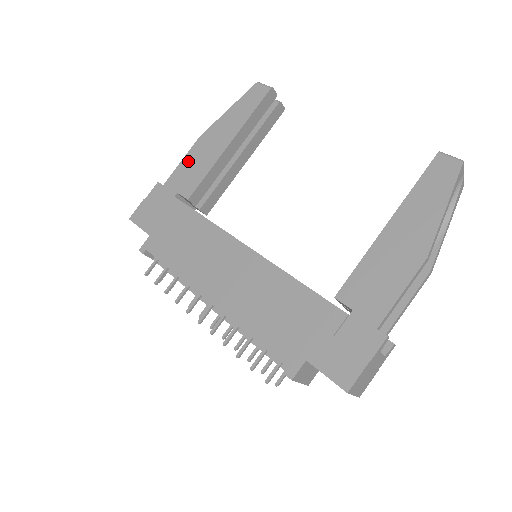
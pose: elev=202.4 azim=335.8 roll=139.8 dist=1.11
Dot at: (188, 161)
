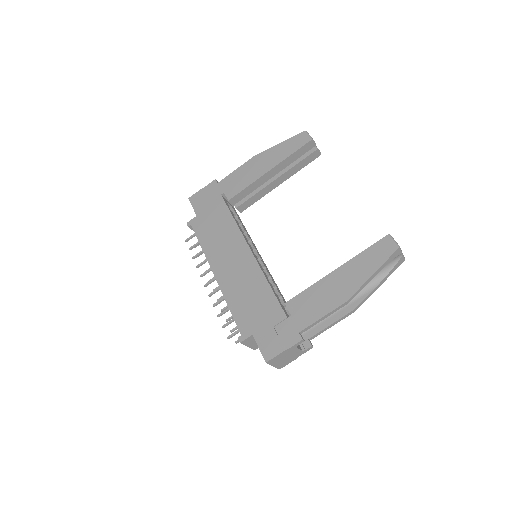
Dot at: (239, 172)
